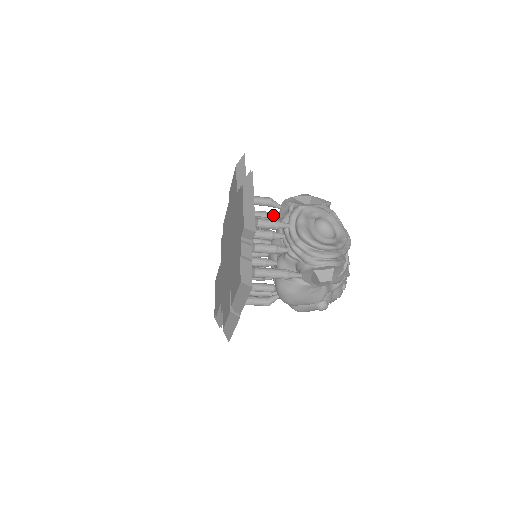
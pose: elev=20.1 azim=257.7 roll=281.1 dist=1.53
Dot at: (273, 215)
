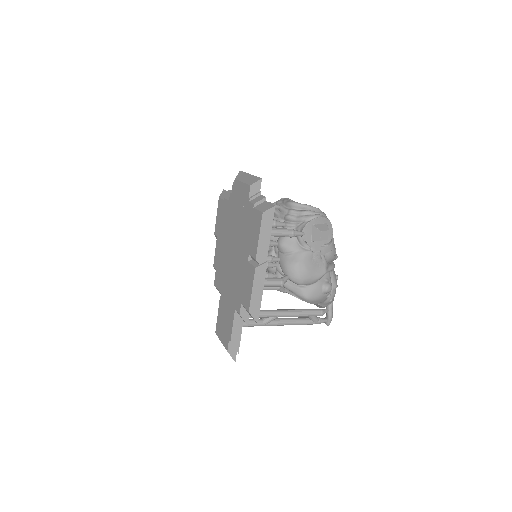
Dot at: occluded
